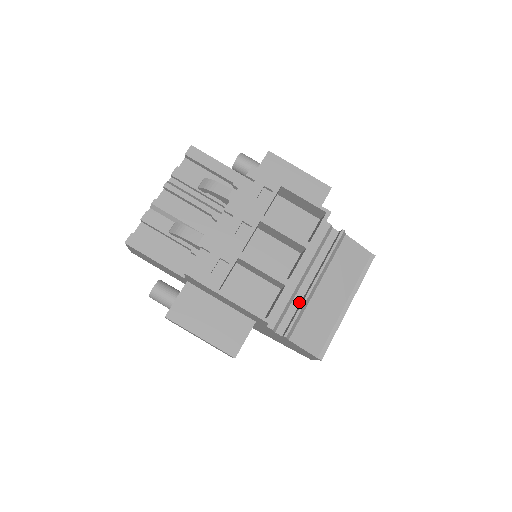
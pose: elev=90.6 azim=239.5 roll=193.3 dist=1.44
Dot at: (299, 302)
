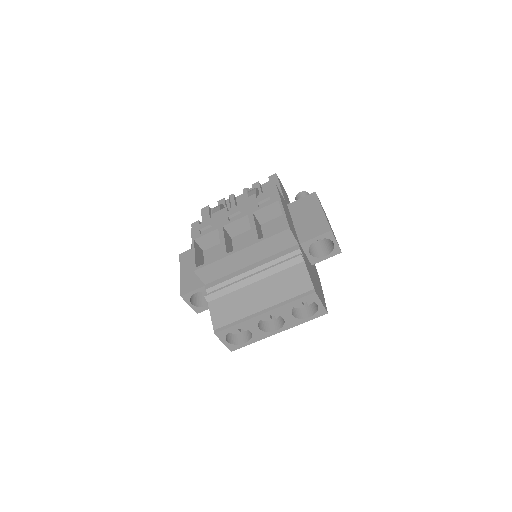
Dot at: occluded
